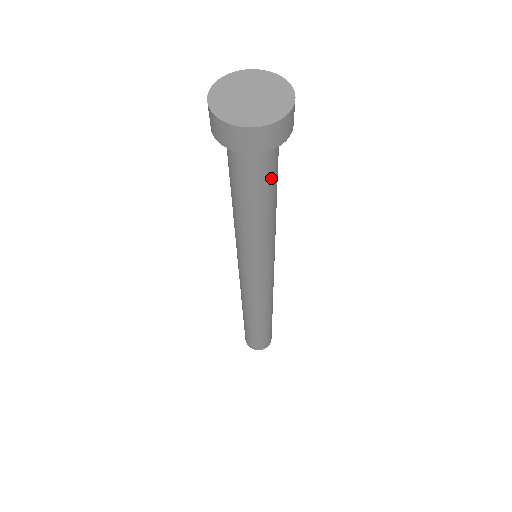
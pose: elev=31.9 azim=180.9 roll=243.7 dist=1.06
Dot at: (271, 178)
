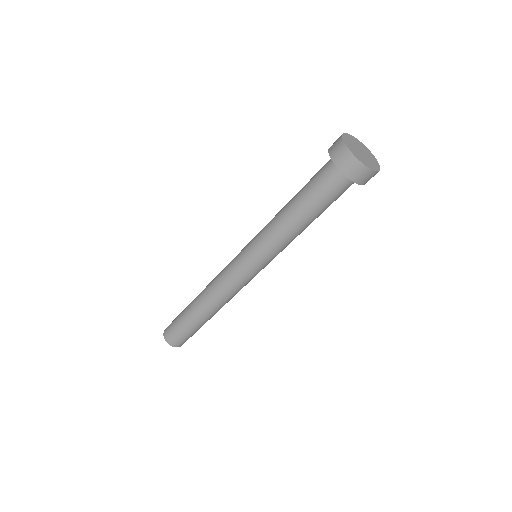
Dot at: (325, 201)
